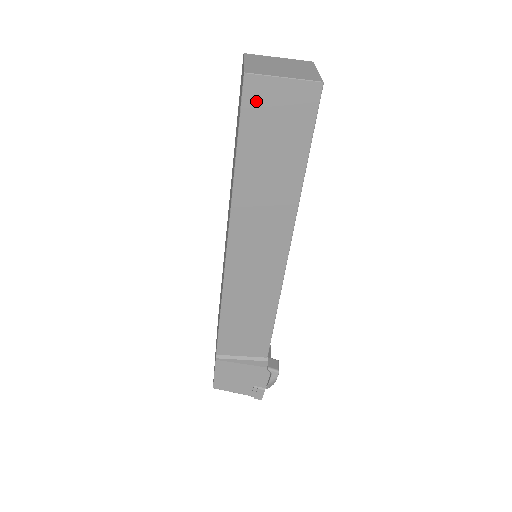
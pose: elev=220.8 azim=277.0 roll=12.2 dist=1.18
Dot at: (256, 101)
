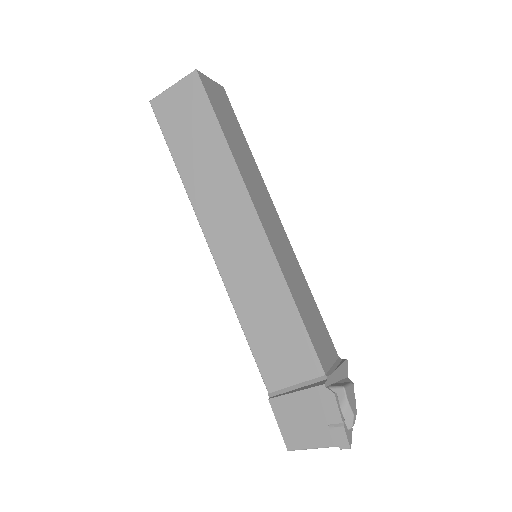
Dot at: (165, 113)
